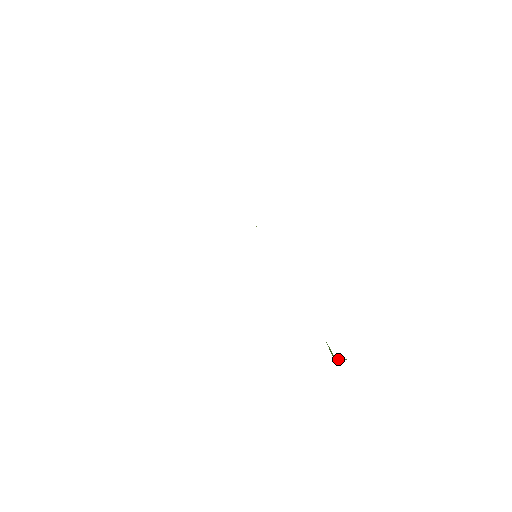
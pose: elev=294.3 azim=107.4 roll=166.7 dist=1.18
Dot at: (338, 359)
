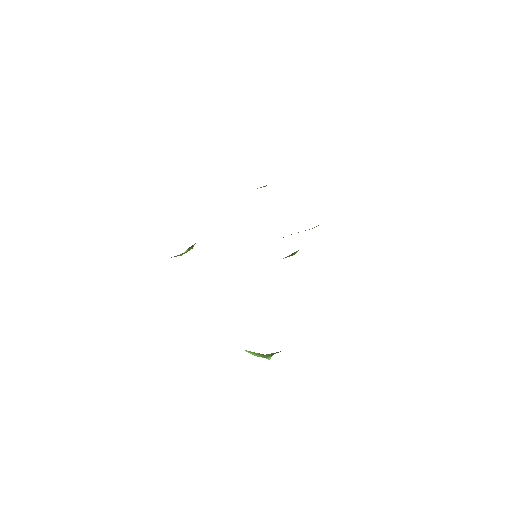
Dot at: occluded
